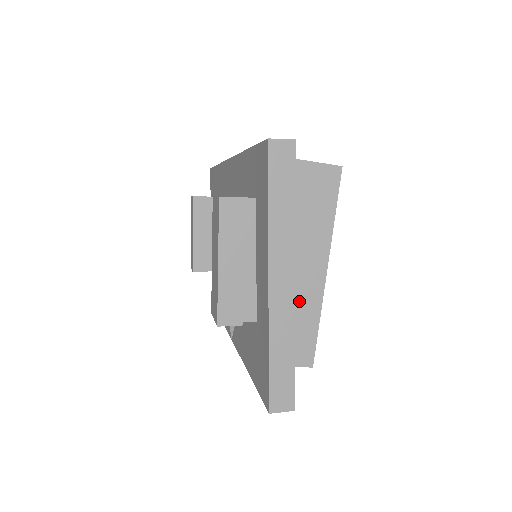
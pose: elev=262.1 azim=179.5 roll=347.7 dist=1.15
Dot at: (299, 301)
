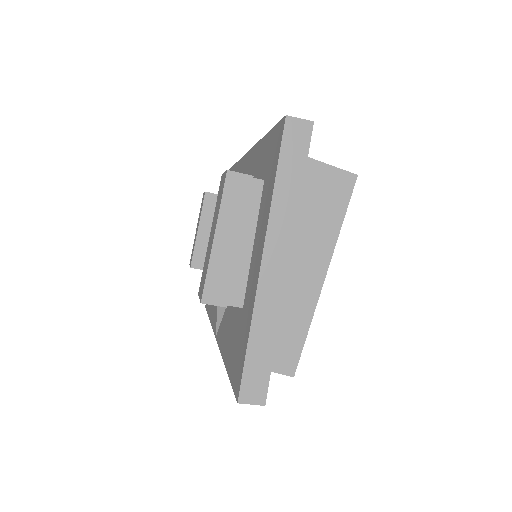
Dot at: (291, 304)
